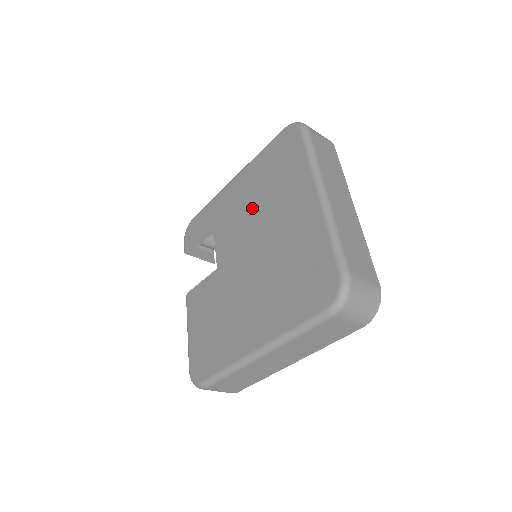
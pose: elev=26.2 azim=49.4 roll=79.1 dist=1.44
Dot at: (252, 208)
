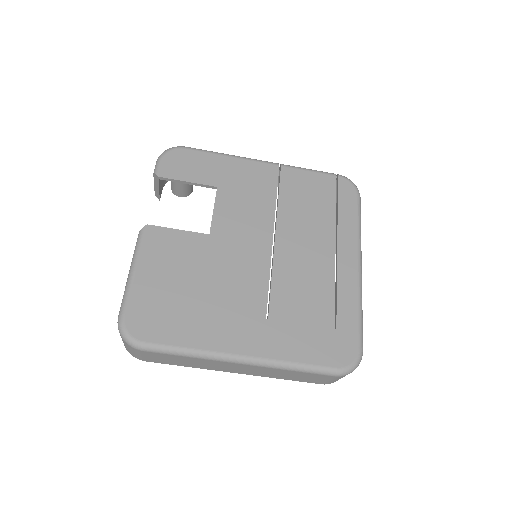
Dot at: (281, 214)
